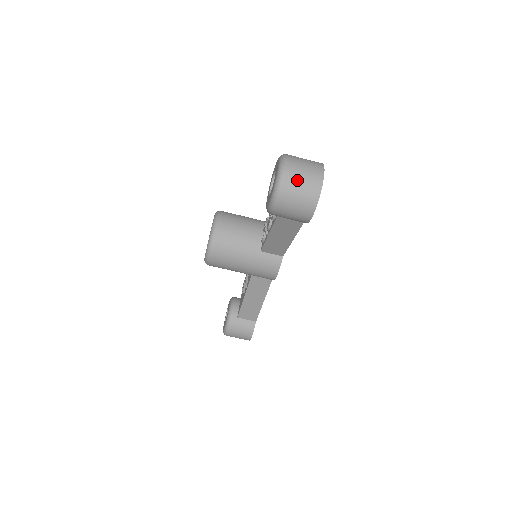
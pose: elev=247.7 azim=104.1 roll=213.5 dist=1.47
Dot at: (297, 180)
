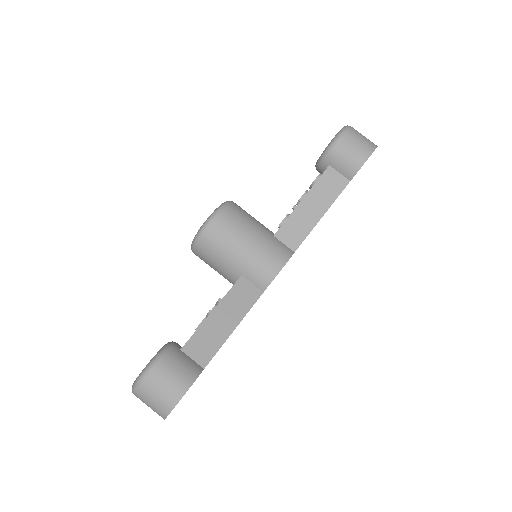
Dot at: (360, 133)
